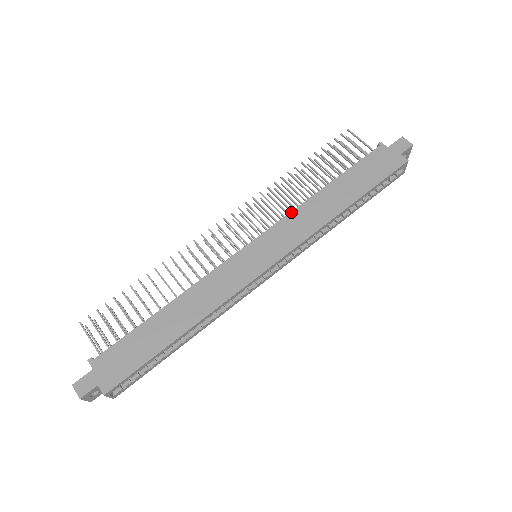
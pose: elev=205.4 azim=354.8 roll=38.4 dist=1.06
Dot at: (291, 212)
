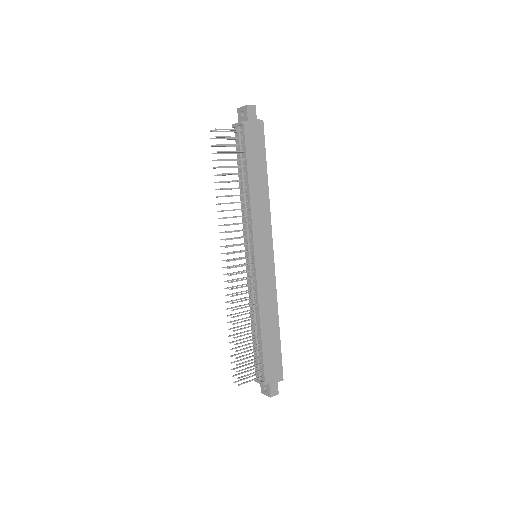
Dot at: (252, 218)
